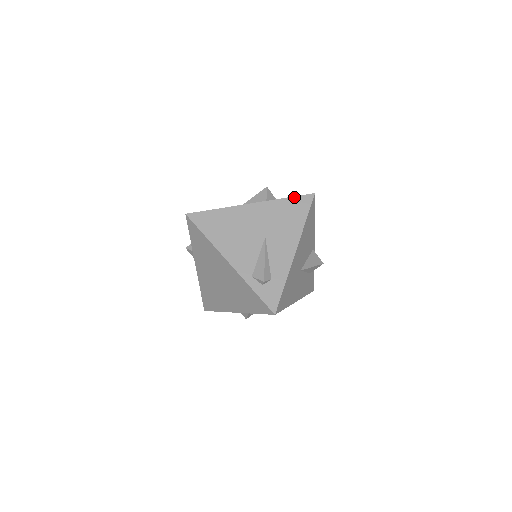
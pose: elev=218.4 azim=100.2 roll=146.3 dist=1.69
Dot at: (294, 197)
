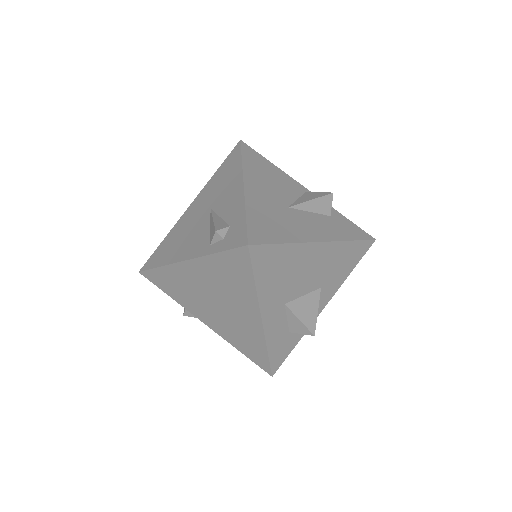
Dot at: (224, 162)
